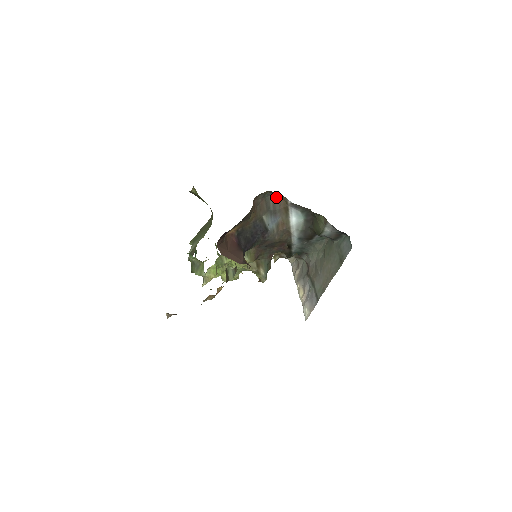
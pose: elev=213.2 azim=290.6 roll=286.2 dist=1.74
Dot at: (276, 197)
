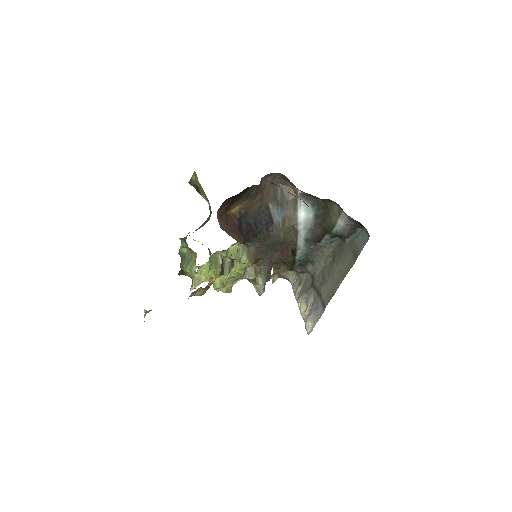
Dot at: (285, 186)
